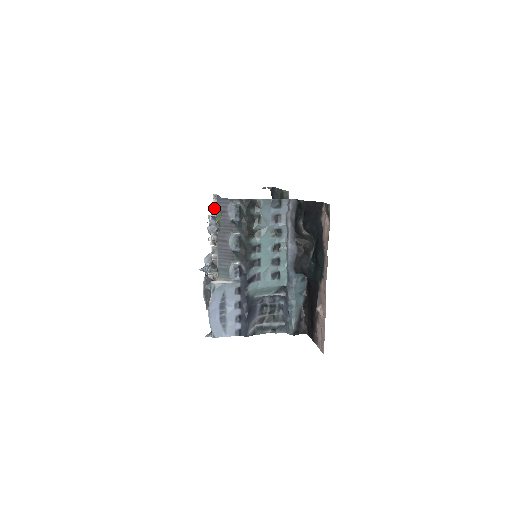
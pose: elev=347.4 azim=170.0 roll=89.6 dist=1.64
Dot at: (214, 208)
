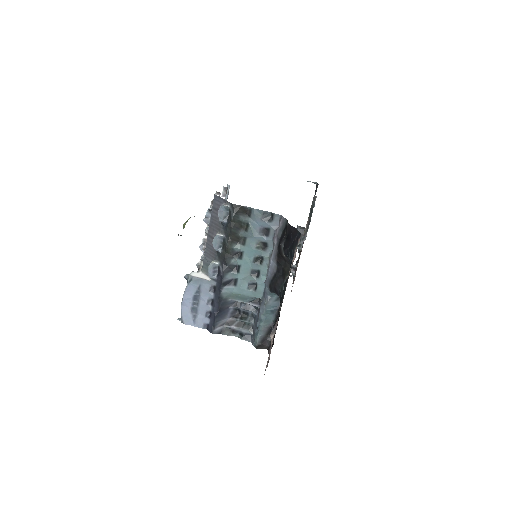
Dot at: occluded
